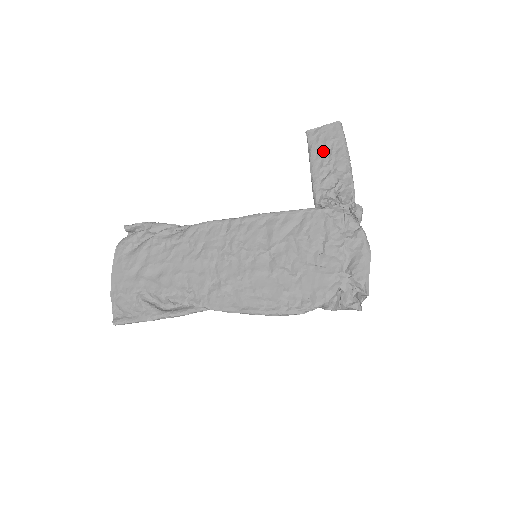
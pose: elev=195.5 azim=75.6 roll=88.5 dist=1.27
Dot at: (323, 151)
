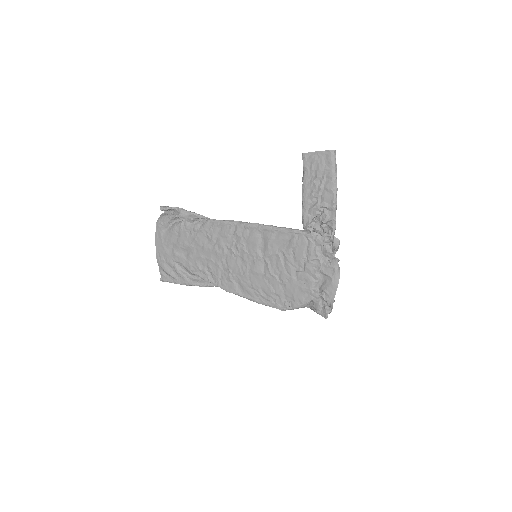
Dot at: (314, 179)
